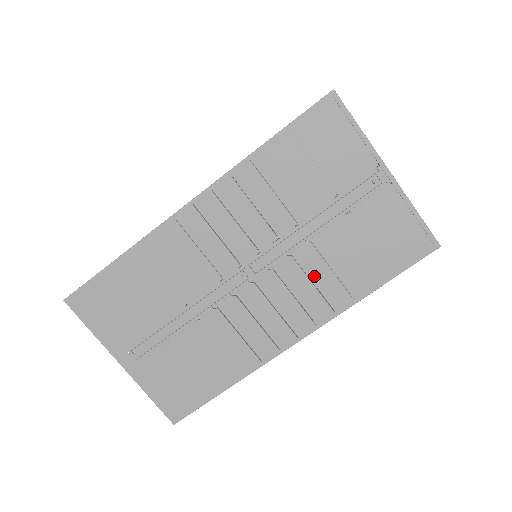
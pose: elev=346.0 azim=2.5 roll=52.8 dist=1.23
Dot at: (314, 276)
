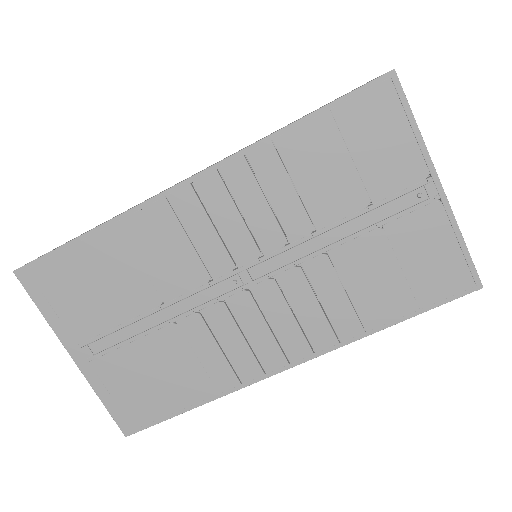
Dot at: (323, 296)
